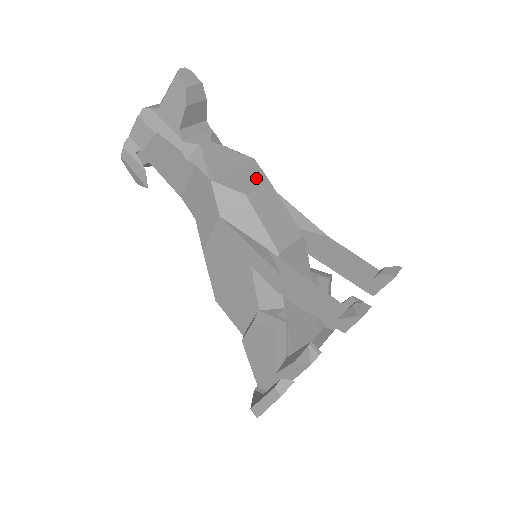
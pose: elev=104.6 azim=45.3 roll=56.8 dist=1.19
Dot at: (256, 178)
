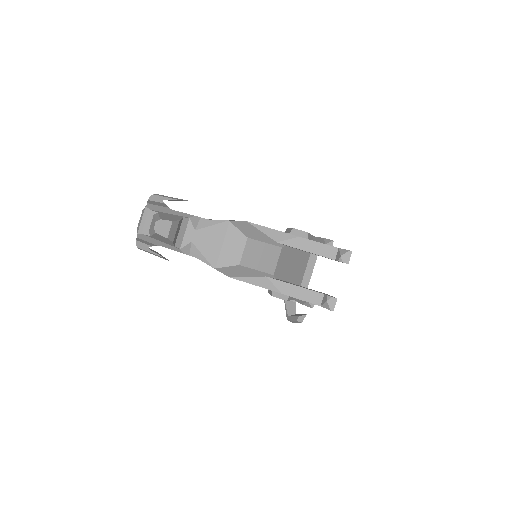
Dot at: (238, 242)
